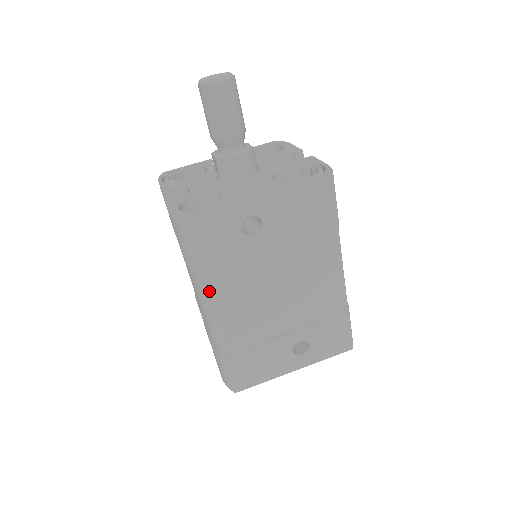
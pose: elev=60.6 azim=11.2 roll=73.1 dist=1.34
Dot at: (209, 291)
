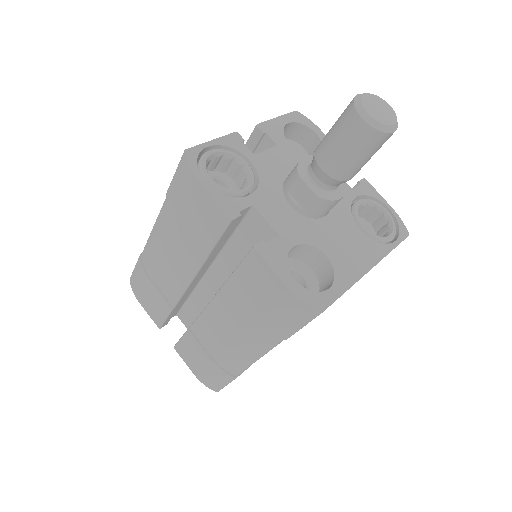
Dot at: (275, 346)
